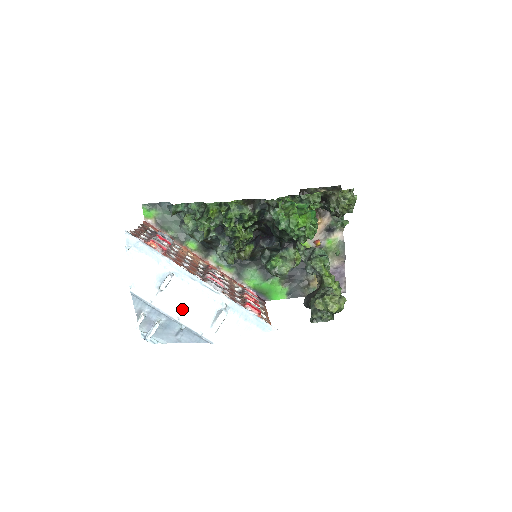
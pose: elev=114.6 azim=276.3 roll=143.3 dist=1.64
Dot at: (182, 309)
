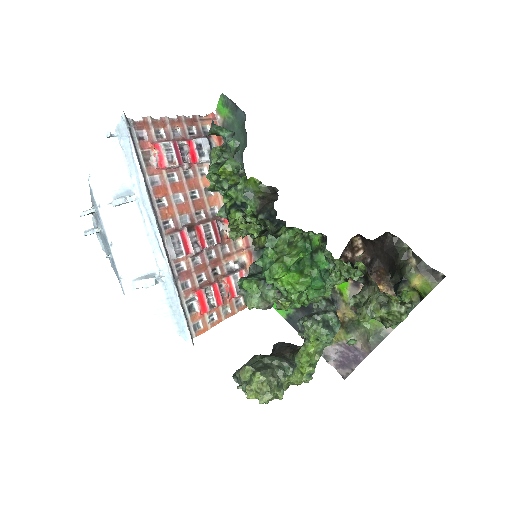
Dot at: (121, 239)
